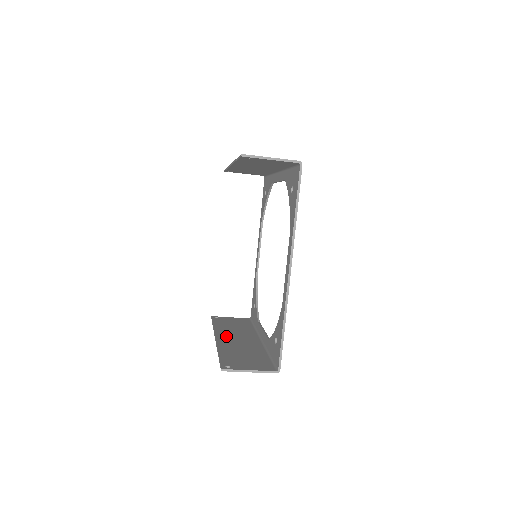
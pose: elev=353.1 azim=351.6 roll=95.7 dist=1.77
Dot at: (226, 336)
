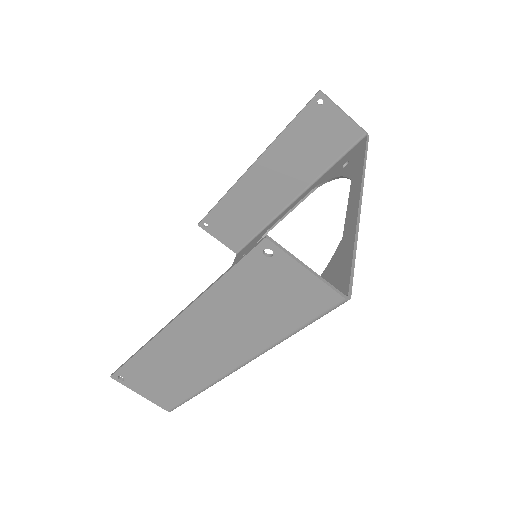
Dot at: (184, 335)
